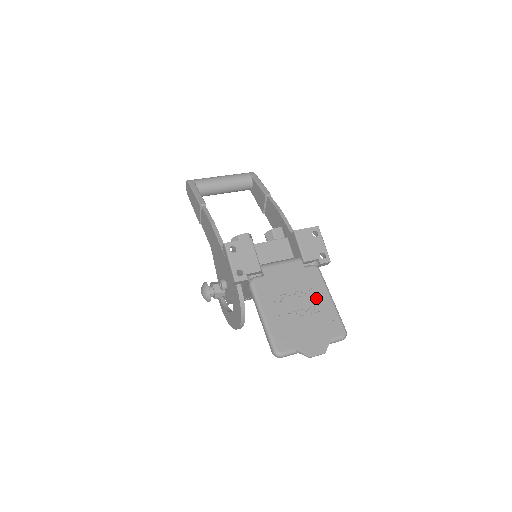
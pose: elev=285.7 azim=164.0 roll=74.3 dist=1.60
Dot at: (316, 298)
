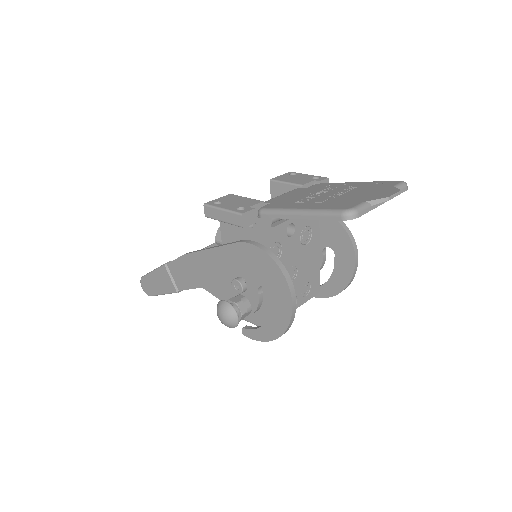
Dot at: (342, 187)
